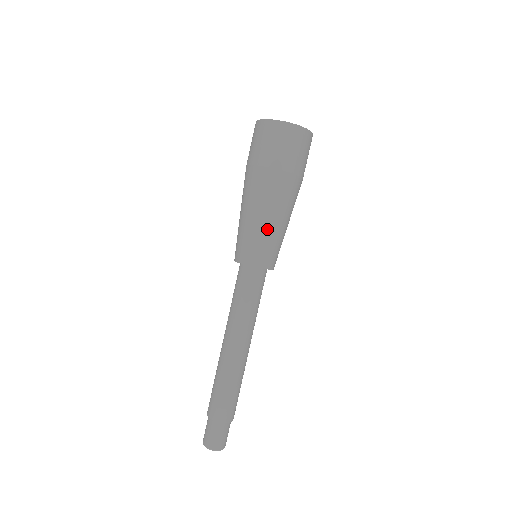
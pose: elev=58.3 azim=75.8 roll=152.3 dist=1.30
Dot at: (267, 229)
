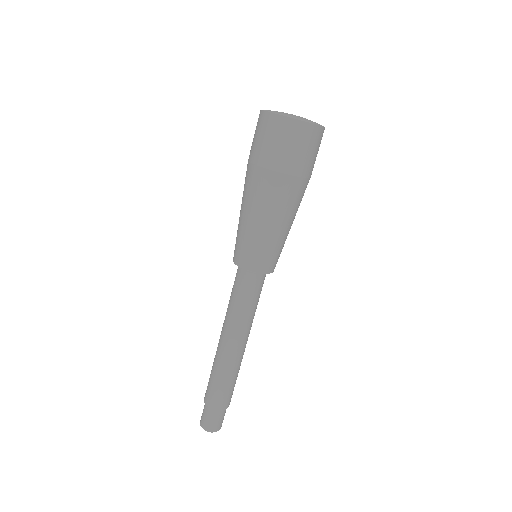
Dot at: (280, 237)
